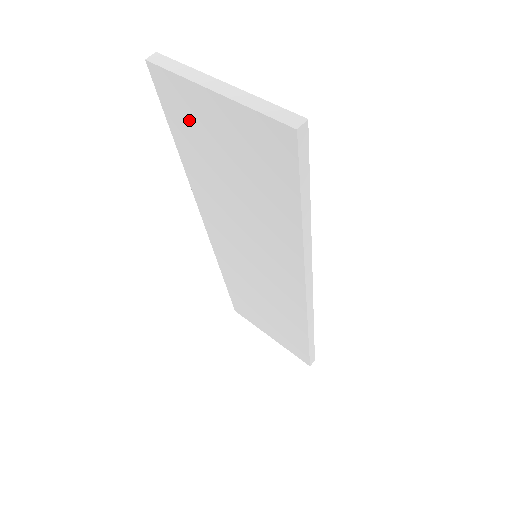
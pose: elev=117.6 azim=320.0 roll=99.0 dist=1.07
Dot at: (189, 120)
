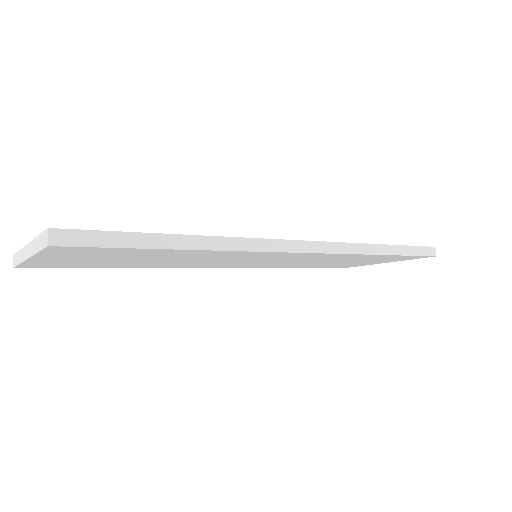
Dot at: (73, 265)
